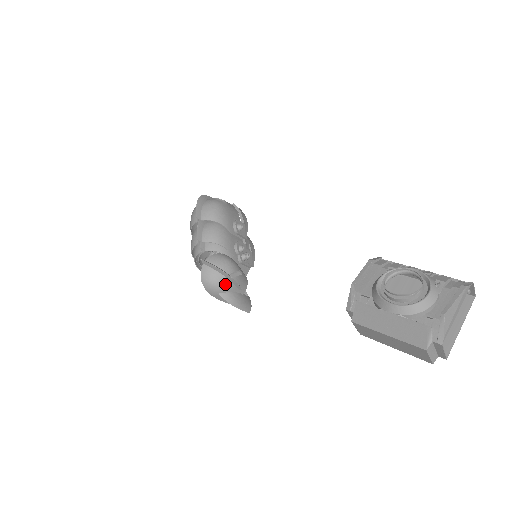
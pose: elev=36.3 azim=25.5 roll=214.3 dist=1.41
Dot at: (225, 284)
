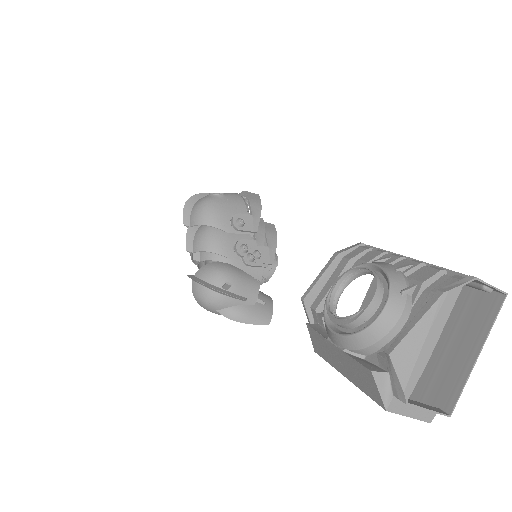
Dot at: (218, 300)
